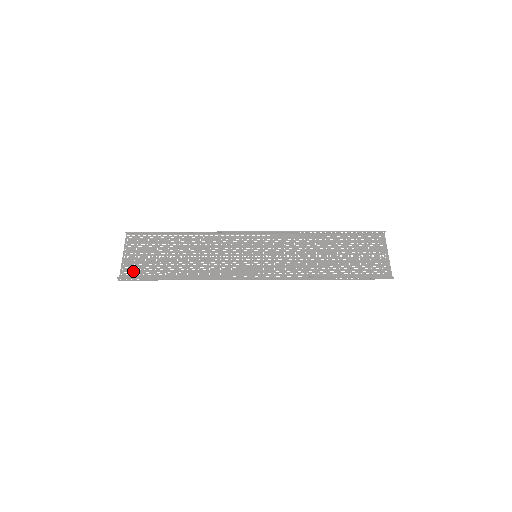
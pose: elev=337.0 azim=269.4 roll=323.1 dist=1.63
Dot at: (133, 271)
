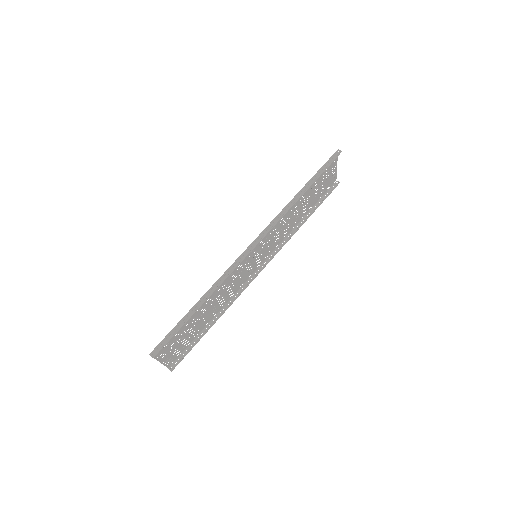
Dot at: (174, 355)
